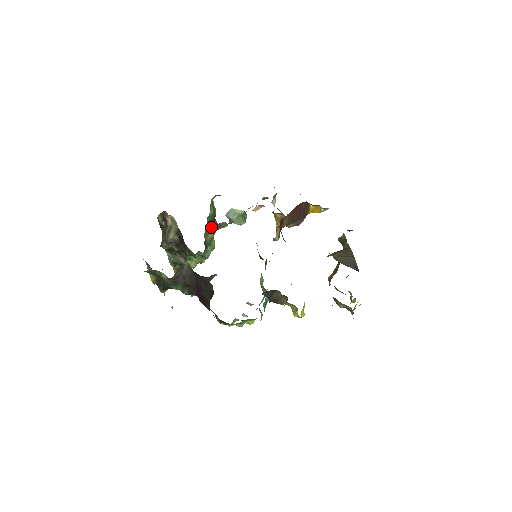
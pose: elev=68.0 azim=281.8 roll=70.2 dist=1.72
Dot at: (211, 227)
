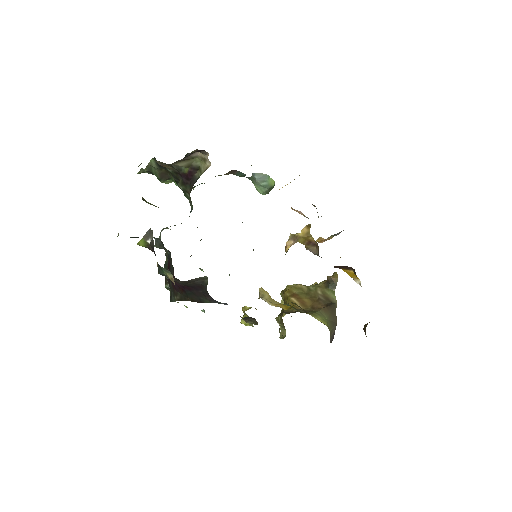
Dot at: occluded
